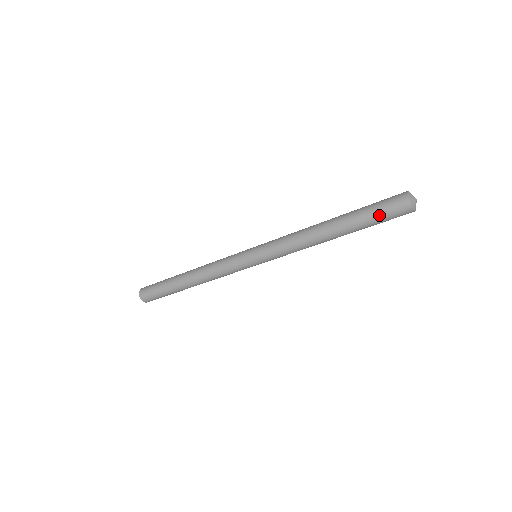
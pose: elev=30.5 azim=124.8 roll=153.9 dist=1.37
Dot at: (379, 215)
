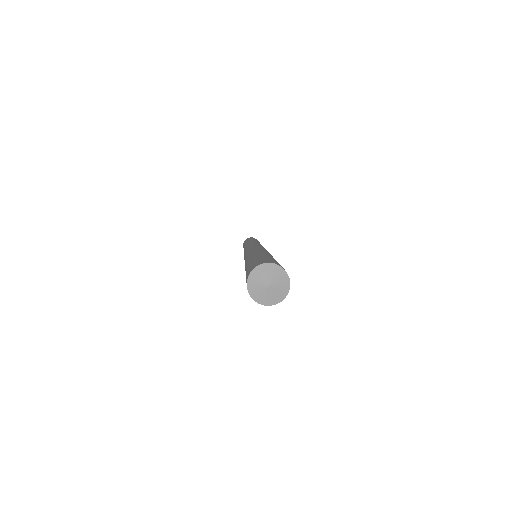
Dot at: occluded
